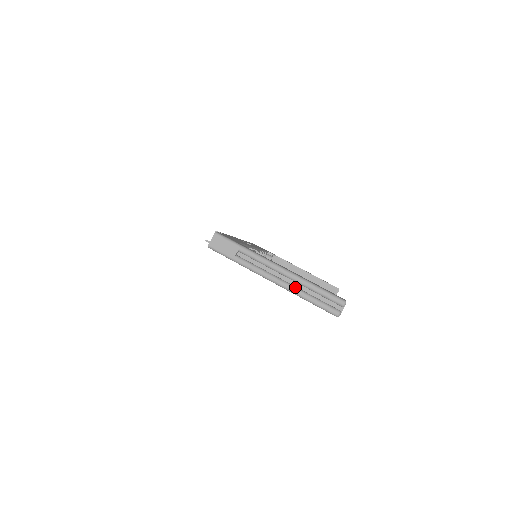
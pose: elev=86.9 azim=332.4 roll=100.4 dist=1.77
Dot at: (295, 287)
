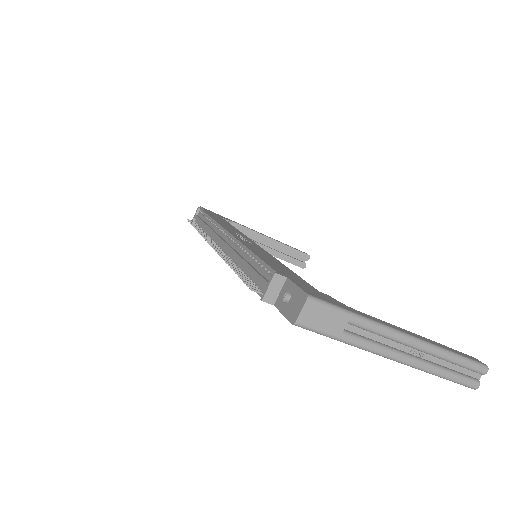
Dot at: (428, 362)
